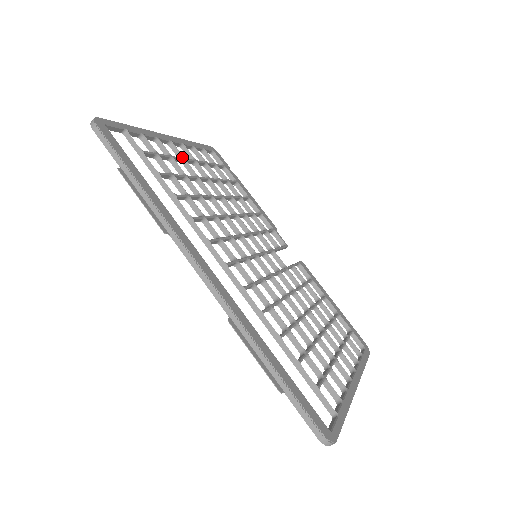
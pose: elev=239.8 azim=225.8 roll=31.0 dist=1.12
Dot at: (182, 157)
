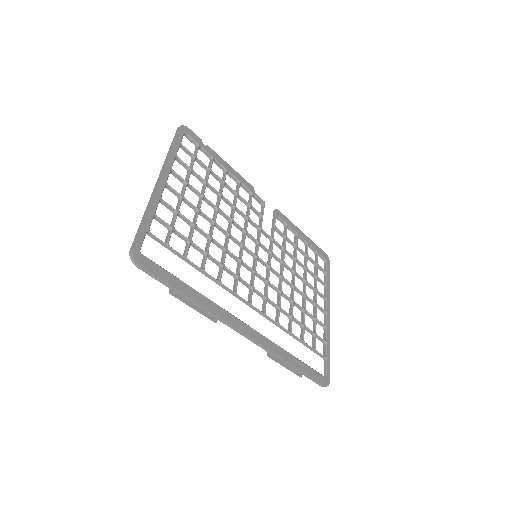
Dot at: (181, 197)
